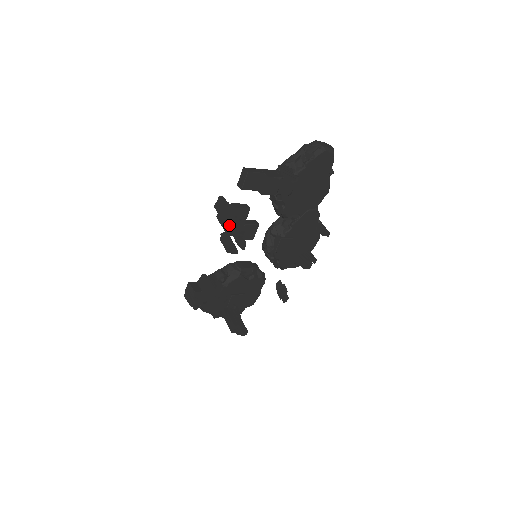
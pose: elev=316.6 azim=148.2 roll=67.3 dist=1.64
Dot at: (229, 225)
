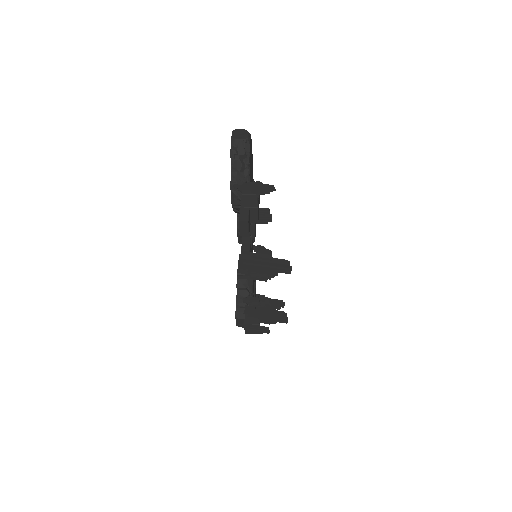
Dot at: (275, 269)
